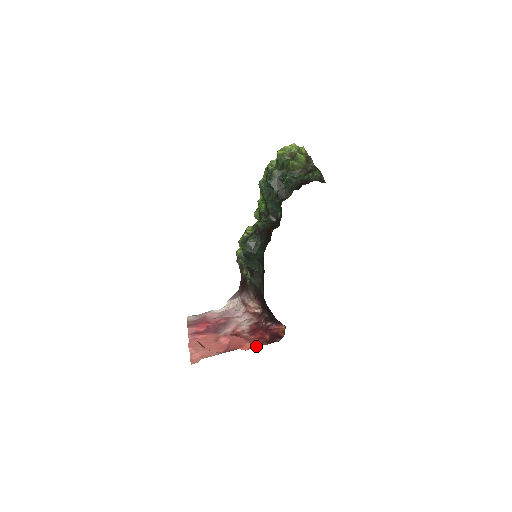
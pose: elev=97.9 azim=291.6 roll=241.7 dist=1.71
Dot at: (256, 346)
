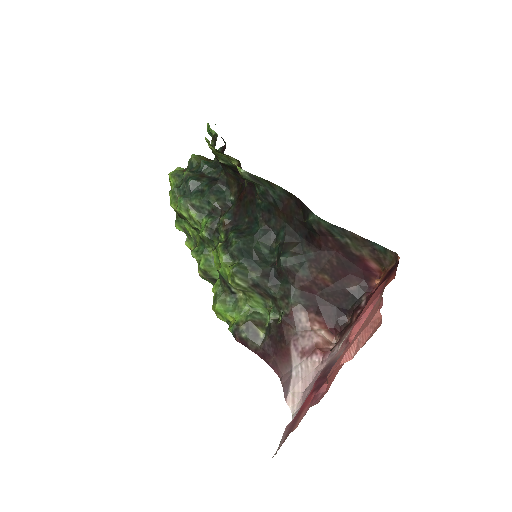
Dot at: (393, 274)
